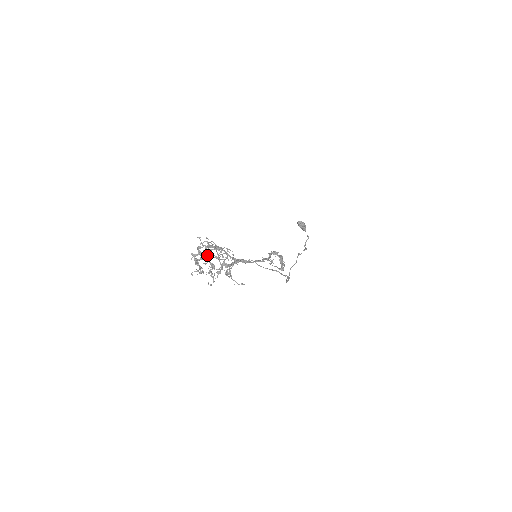
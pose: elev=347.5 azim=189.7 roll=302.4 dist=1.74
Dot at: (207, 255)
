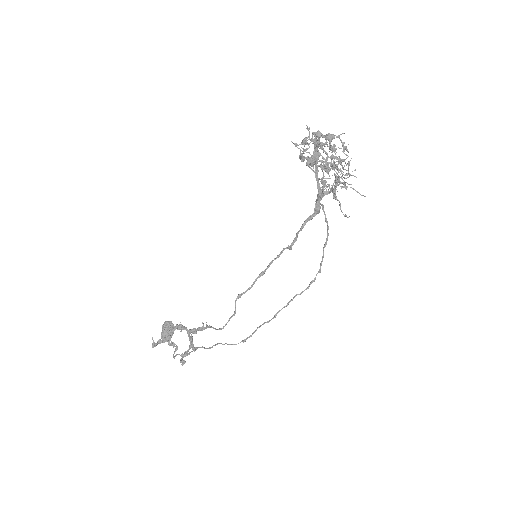
Dot at: occluded
